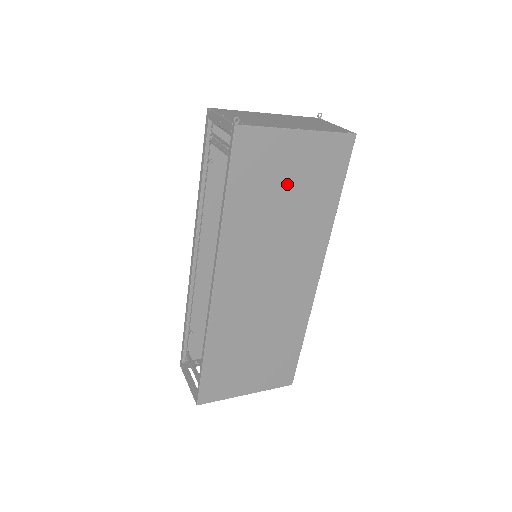
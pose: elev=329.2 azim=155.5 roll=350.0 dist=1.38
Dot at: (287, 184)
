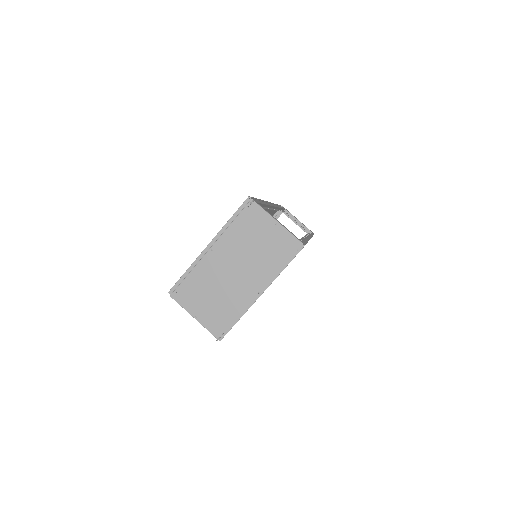
Dot at: occluded
